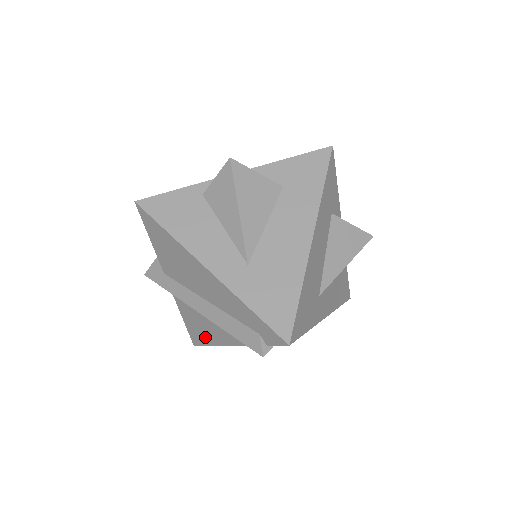
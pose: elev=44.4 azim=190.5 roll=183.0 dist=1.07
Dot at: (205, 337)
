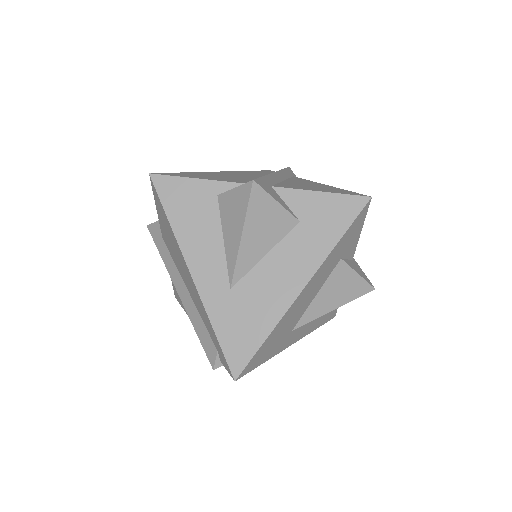
Dot at: occluded
